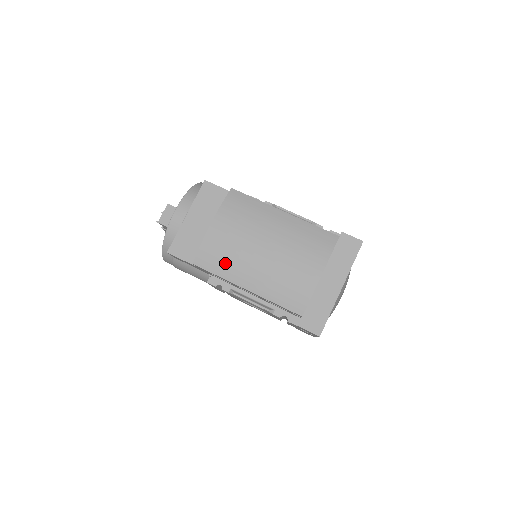
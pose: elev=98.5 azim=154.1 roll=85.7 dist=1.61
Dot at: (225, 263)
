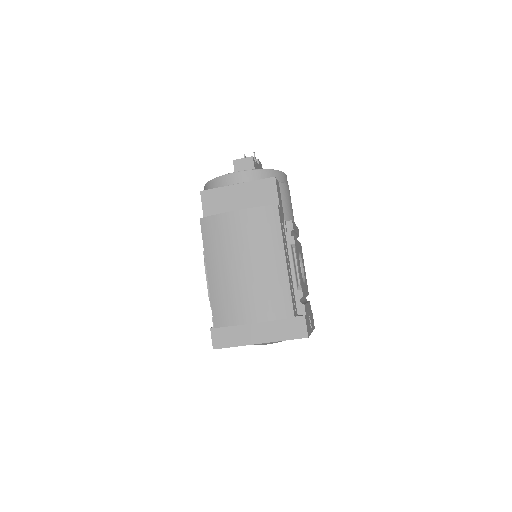
Dot at: (214, 243)
